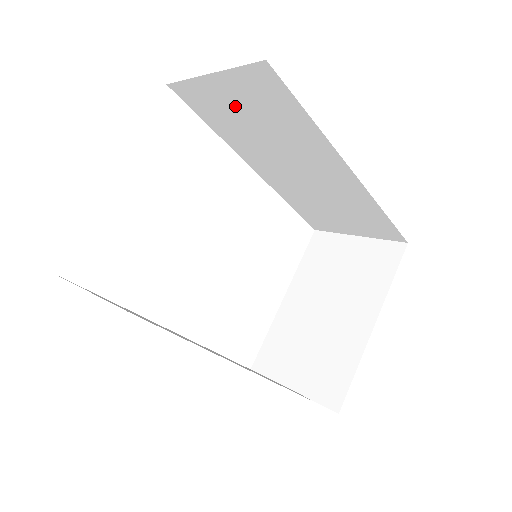
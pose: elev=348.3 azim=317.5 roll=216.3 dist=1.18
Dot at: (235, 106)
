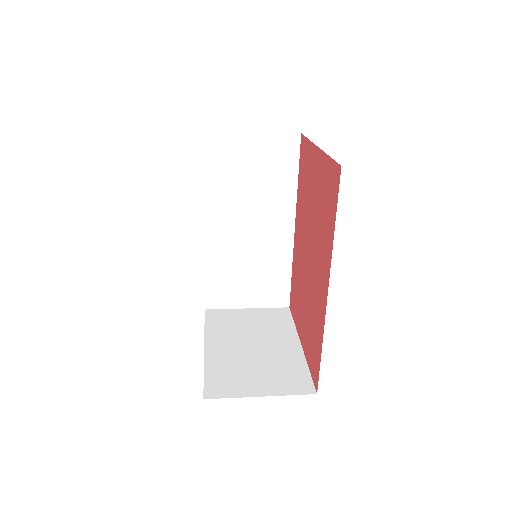
Dot at: (247, 161)
